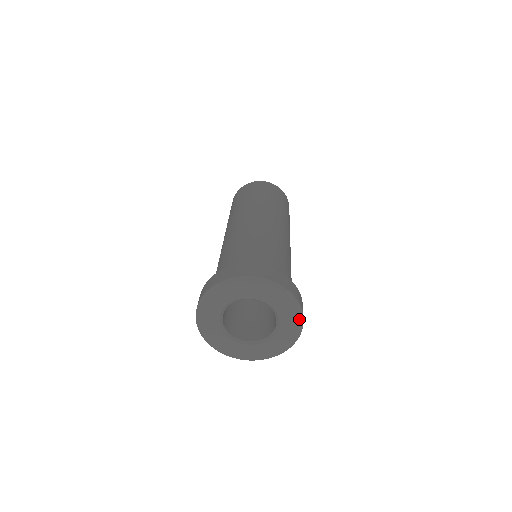
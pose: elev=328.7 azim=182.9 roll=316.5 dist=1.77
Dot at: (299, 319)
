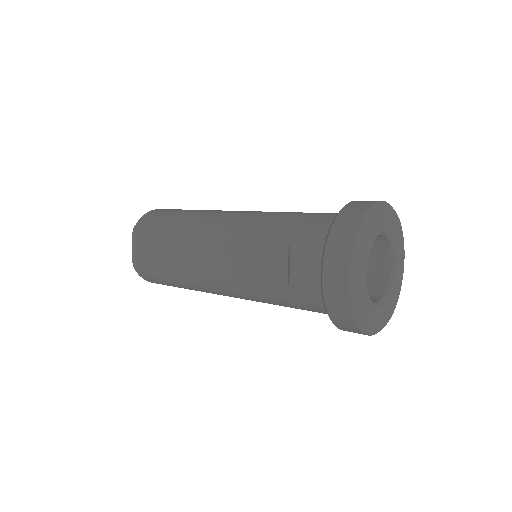
Dot at: (397, 300)
